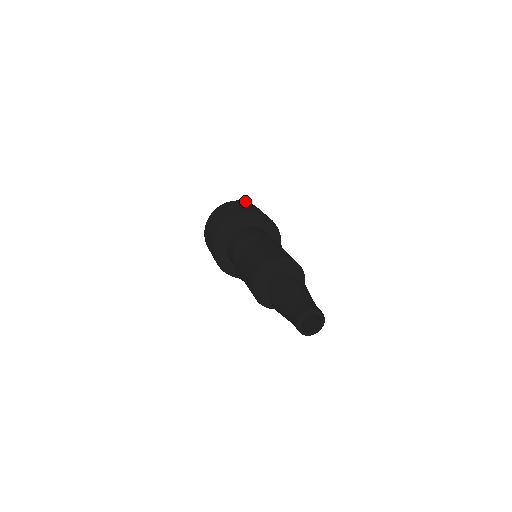
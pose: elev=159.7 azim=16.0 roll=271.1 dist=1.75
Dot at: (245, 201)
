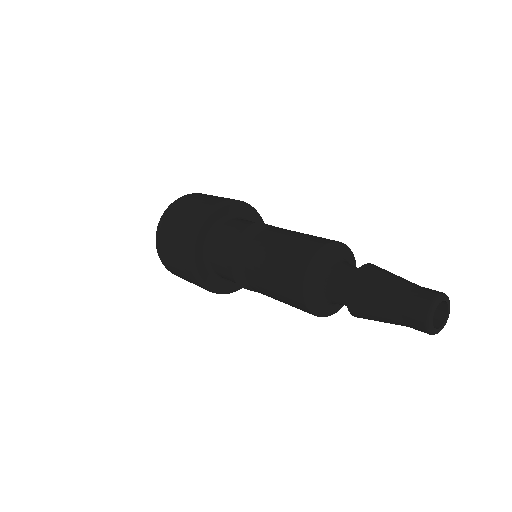
Dot at: occluded
